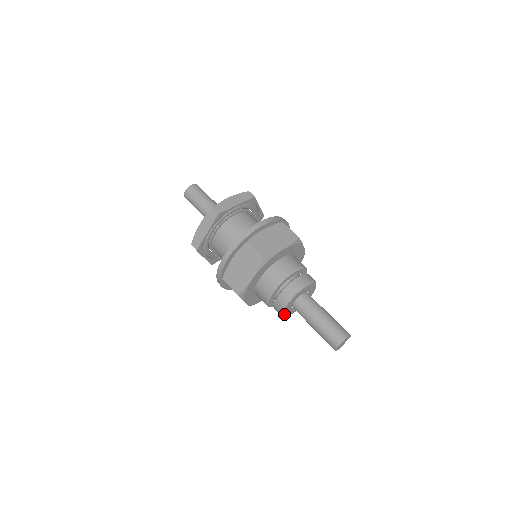
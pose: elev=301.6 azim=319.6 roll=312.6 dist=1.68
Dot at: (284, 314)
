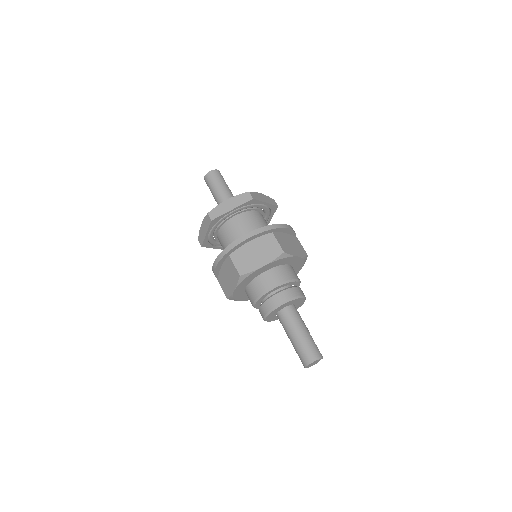
Dot at: (270, 320)
